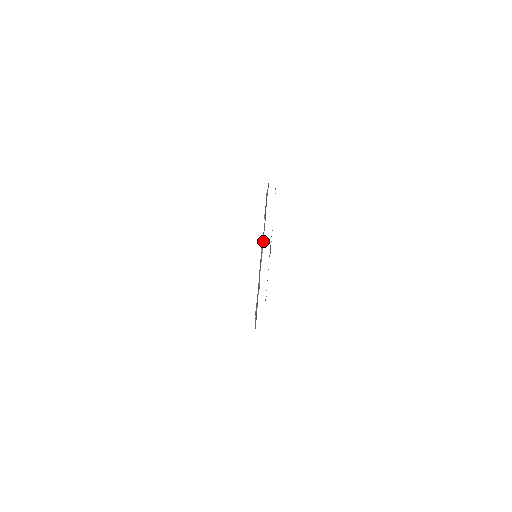
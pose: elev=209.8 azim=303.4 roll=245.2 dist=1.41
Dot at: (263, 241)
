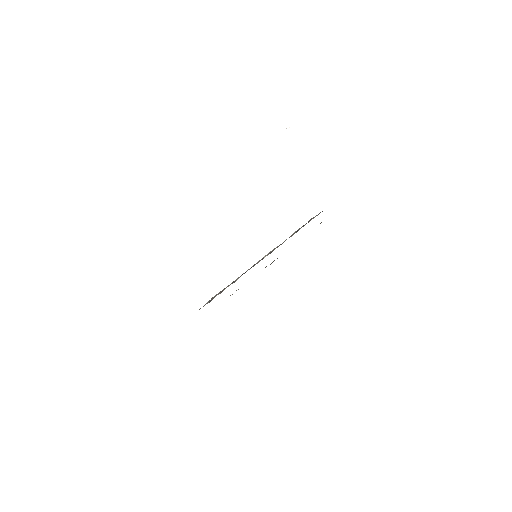
Dot at: (273, 250)
